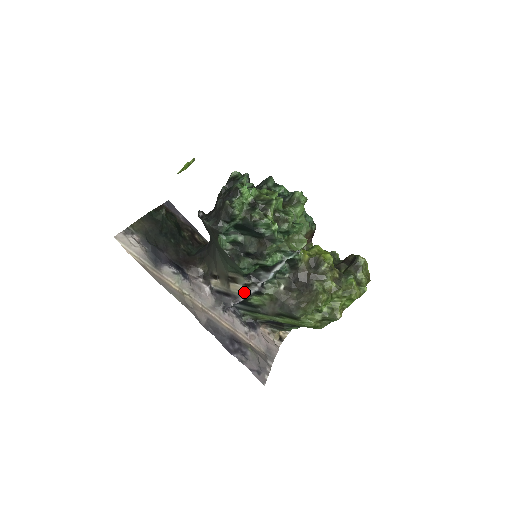
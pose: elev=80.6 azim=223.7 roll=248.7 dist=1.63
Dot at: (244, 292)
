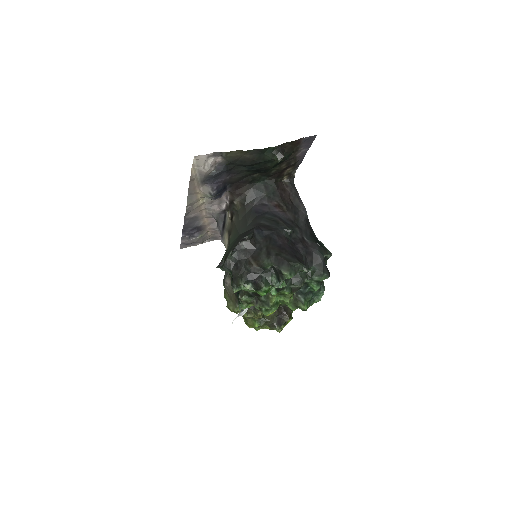
Dot at: (225, 246)
